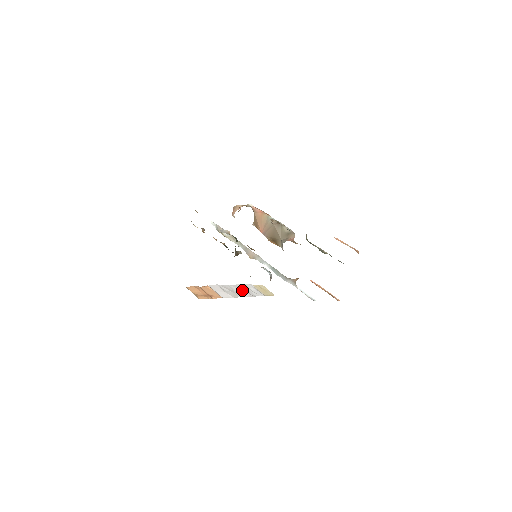
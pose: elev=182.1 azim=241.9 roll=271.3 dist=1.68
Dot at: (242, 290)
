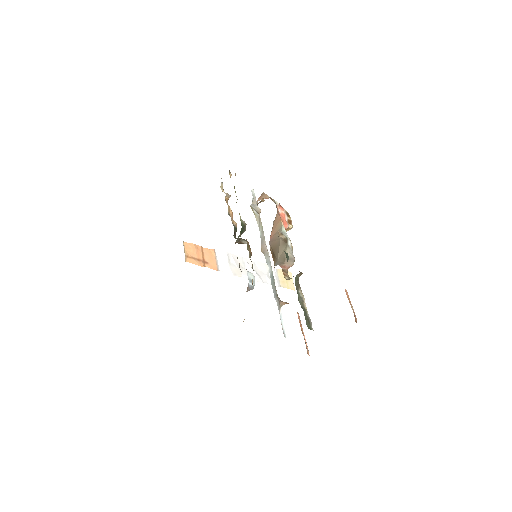
Dot at: (255, 270)
